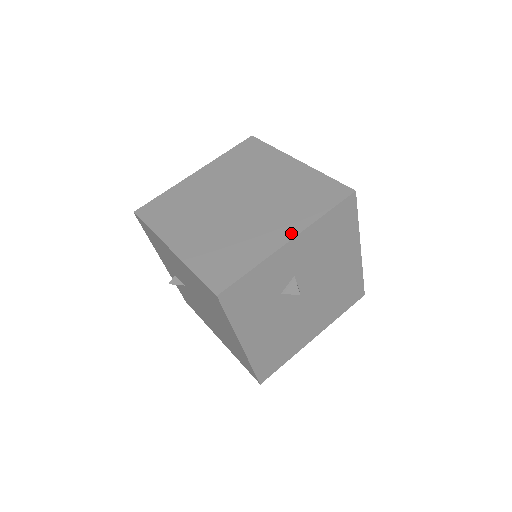
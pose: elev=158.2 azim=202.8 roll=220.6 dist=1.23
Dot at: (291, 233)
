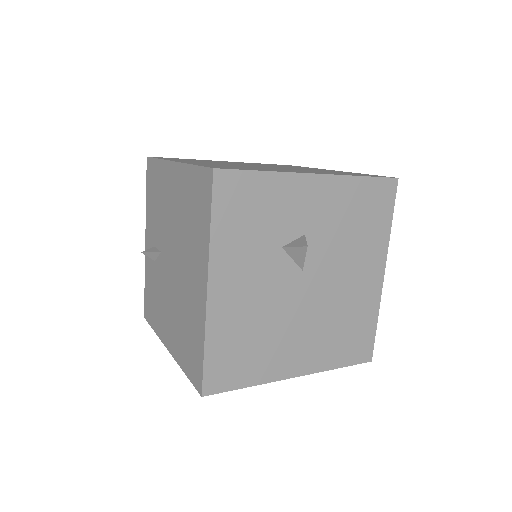
Dot at: (319, 173)
